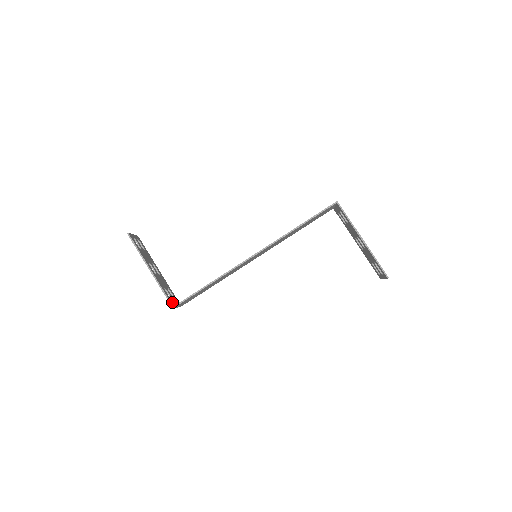
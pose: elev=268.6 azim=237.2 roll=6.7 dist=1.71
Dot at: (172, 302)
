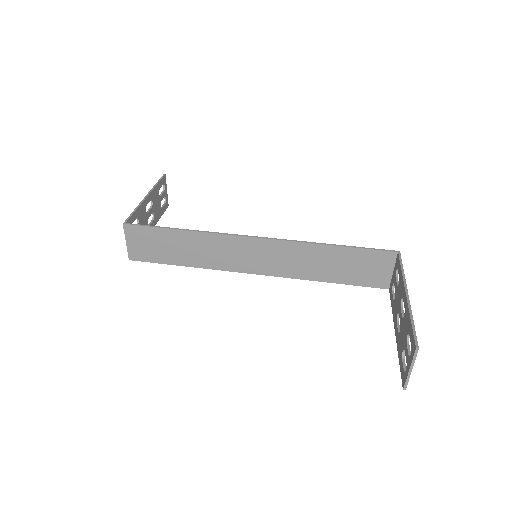
Dot at: occluded
